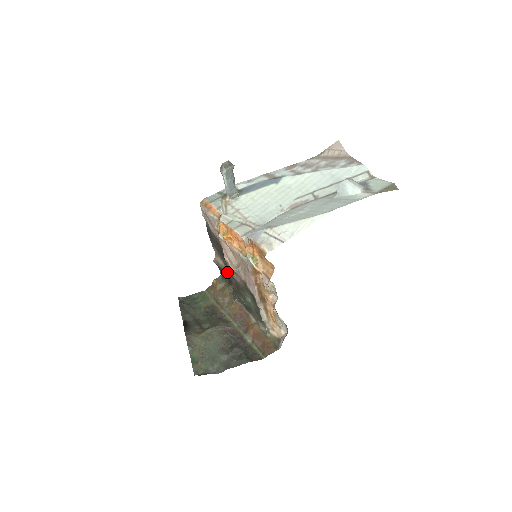
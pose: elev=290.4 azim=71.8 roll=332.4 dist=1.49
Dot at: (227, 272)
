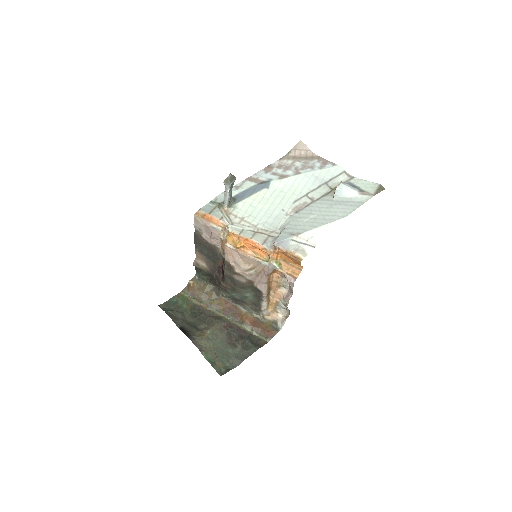
Dot at: (210, 272)
